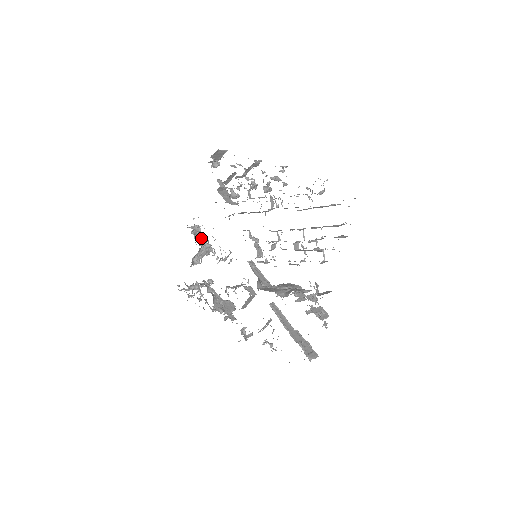
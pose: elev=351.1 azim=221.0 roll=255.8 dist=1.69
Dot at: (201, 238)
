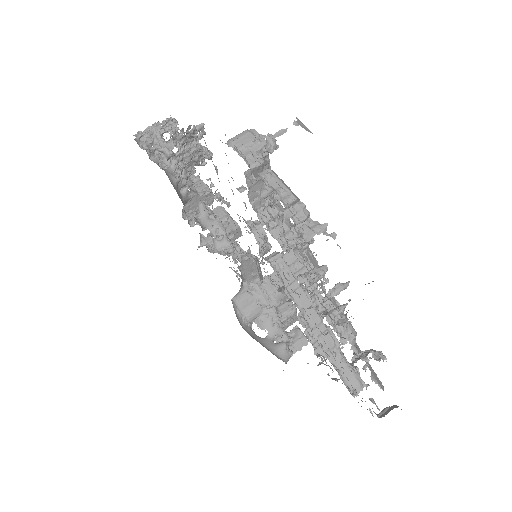
Dot at: (190, 160)
